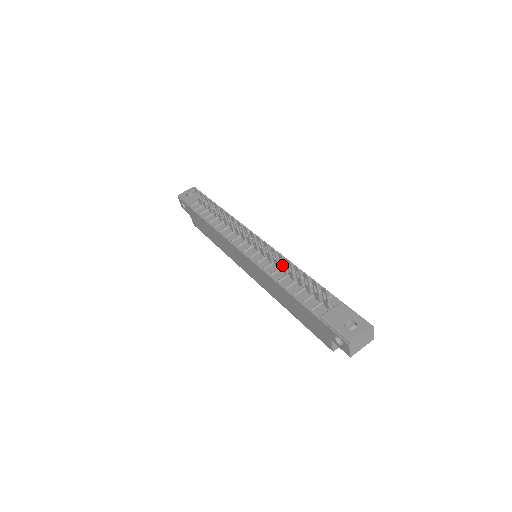
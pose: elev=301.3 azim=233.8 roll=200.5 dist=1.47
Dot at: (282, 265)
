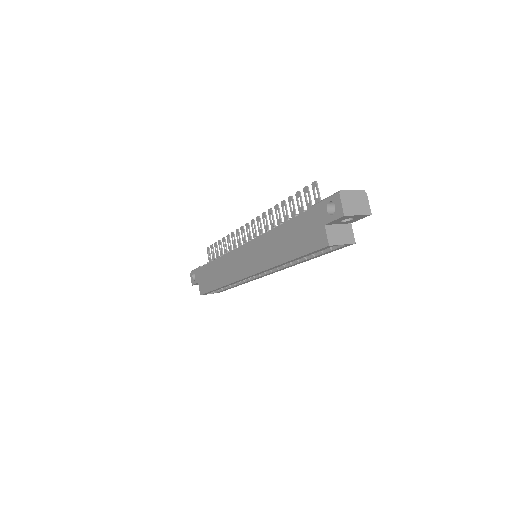
Dot at: (278, 219)
